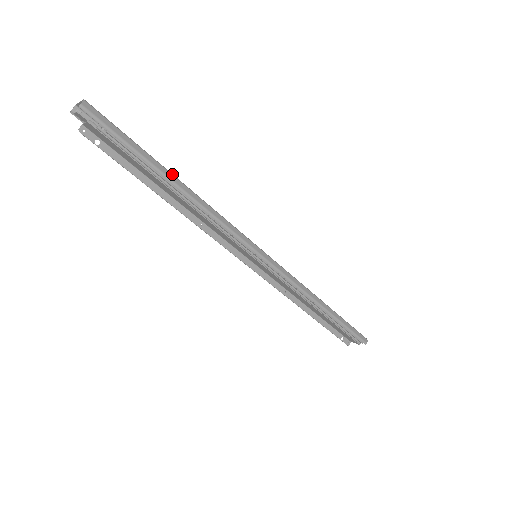
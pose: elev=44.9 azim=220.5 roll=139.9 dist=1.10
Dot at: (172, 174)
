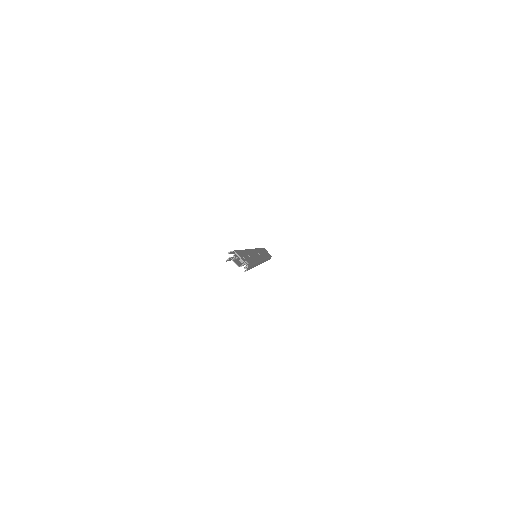
Dot at: occluded
